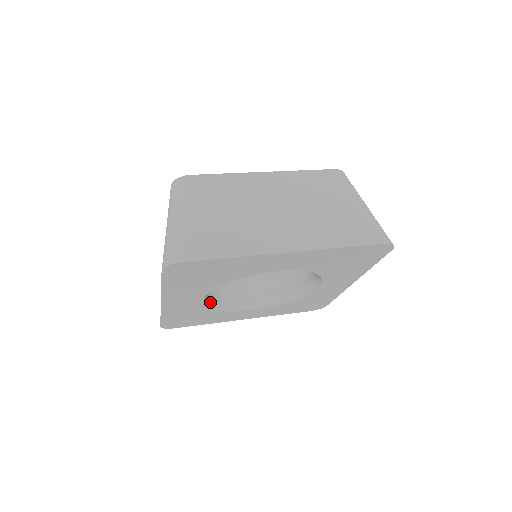
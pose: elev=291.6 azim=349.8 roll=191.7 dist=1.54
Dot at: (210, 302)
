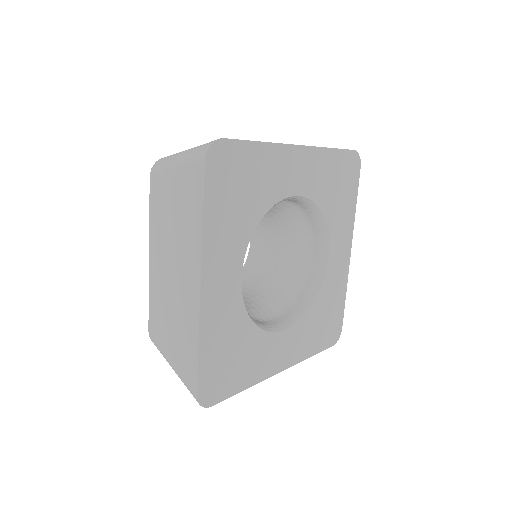
Dot at: occluded
